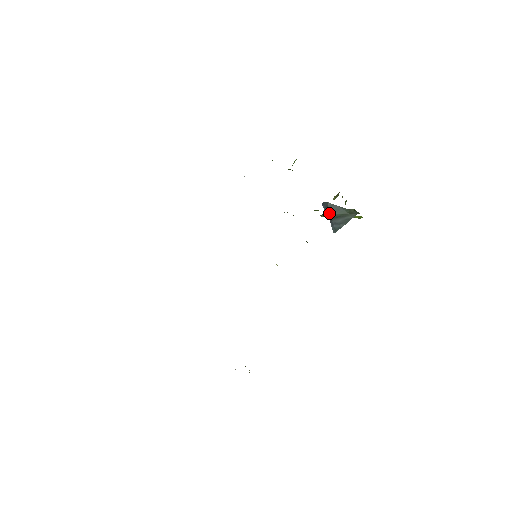
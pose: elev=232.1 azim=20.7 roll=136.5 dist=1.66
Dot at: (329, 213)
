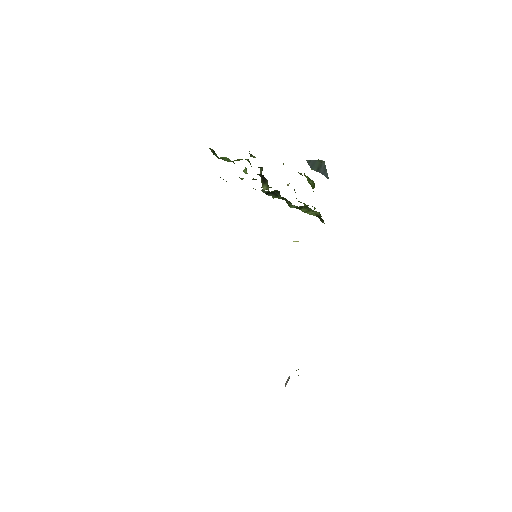
Dot at: (312, 168)
